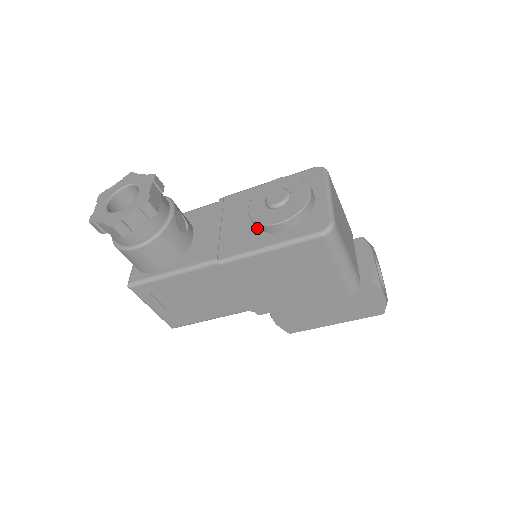
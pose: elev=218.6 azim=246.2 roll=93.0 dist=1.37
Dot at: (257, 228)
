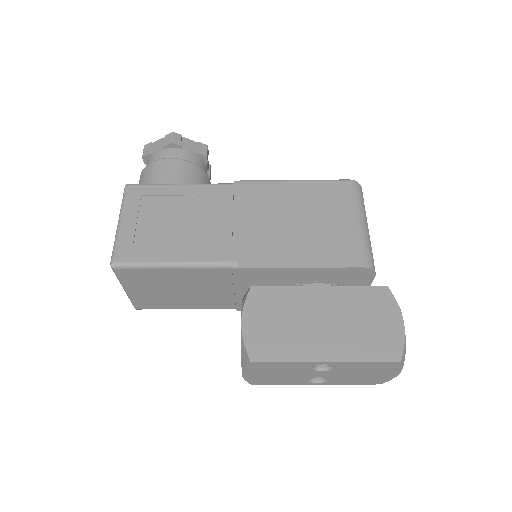
Dot at: occluded
